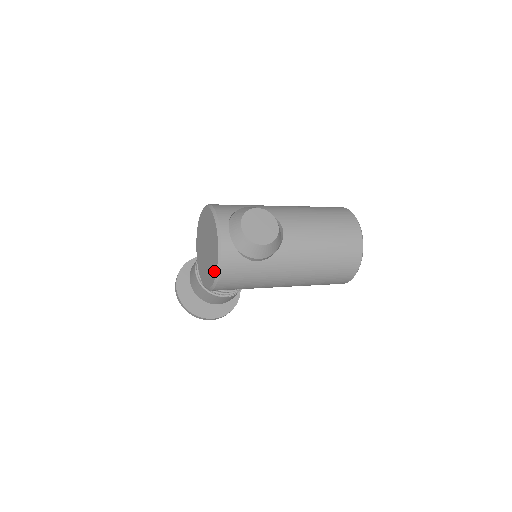
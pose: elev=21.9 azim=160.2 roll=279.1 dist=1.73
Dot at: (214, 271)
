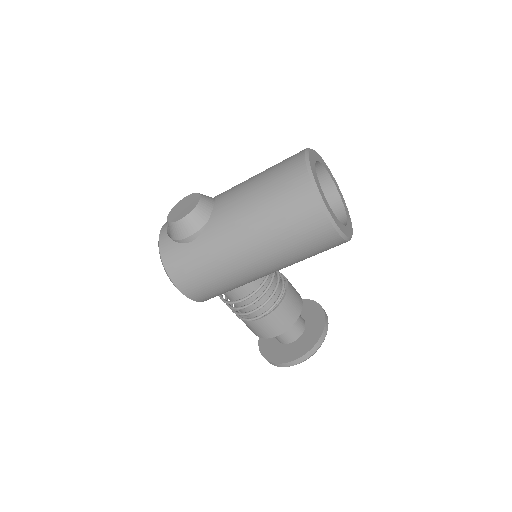
Dot at: occluded
